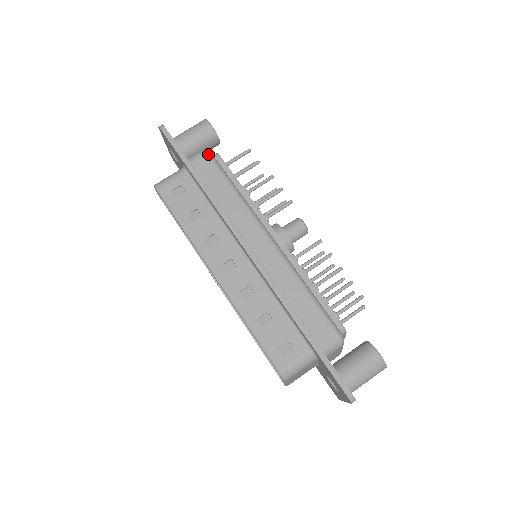
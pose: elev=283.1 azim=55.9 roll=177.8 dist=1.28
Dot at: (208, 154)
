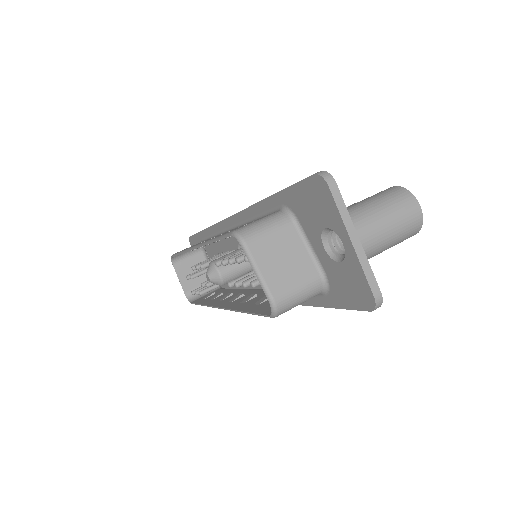
Dot at: occluded
